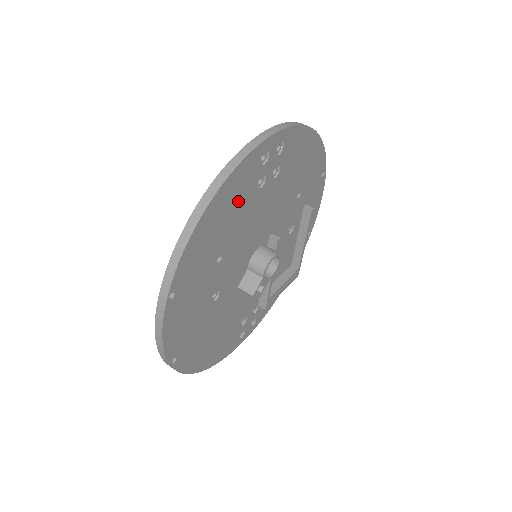
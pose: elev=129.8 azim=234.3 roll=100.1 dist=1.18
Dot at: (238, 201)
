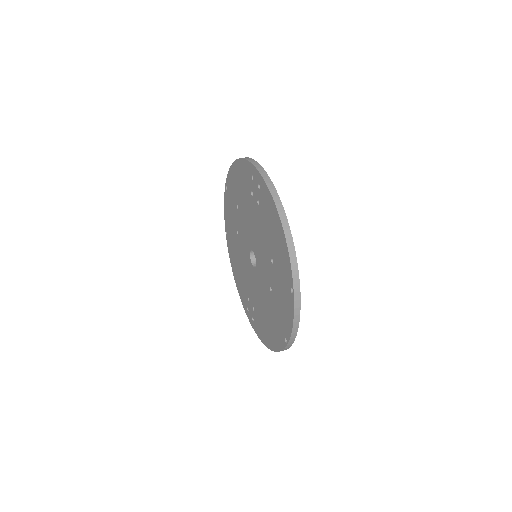
Dot at: occluded
